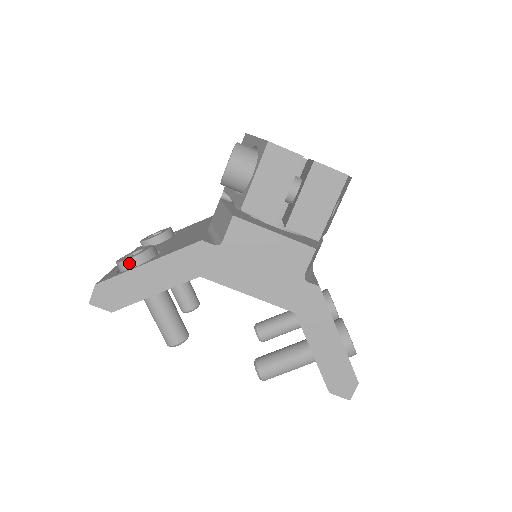
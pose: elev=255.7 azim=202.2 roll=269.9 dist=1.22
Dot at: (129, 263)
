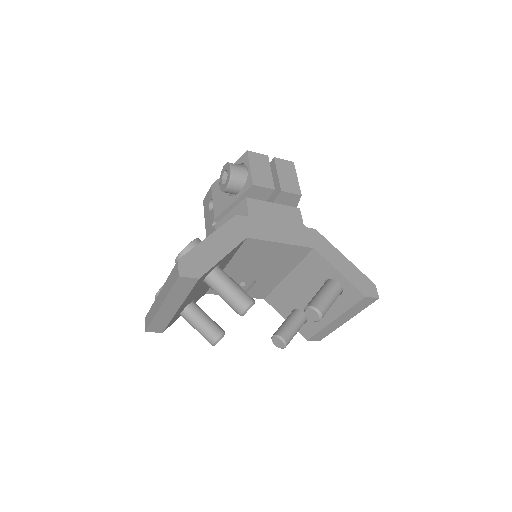
Dot at: (193, 244)
